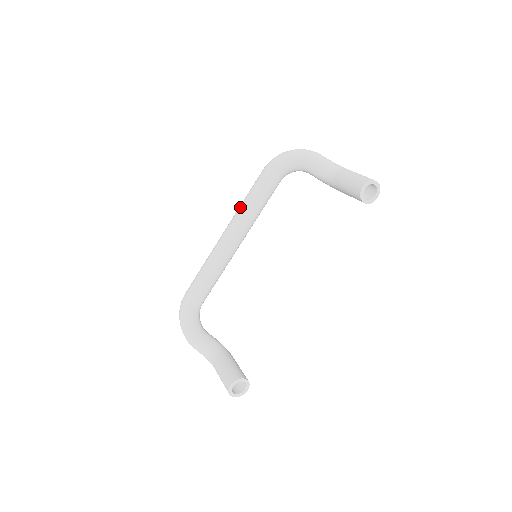
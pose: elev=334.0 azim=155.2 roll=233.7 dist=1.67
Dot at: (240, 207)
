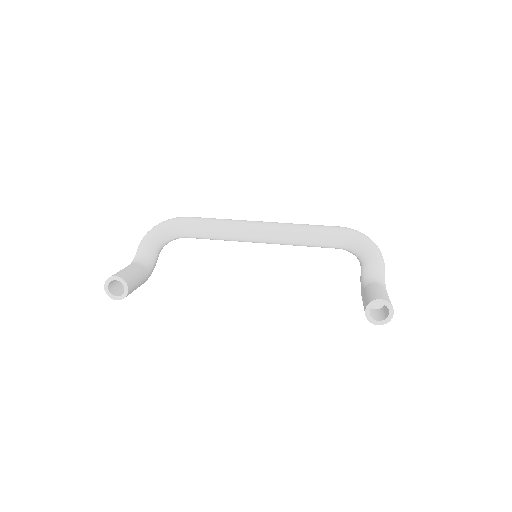
Dot at: occluded
